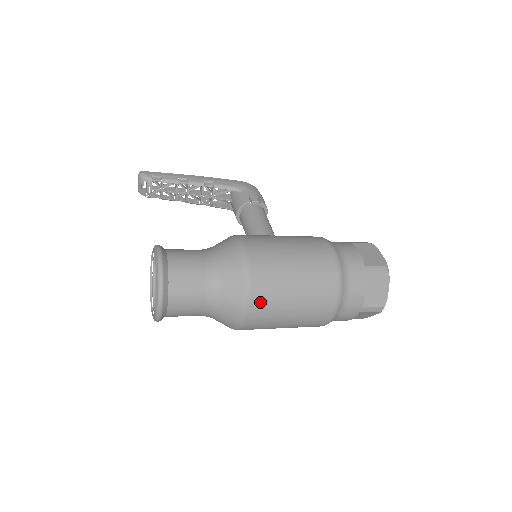
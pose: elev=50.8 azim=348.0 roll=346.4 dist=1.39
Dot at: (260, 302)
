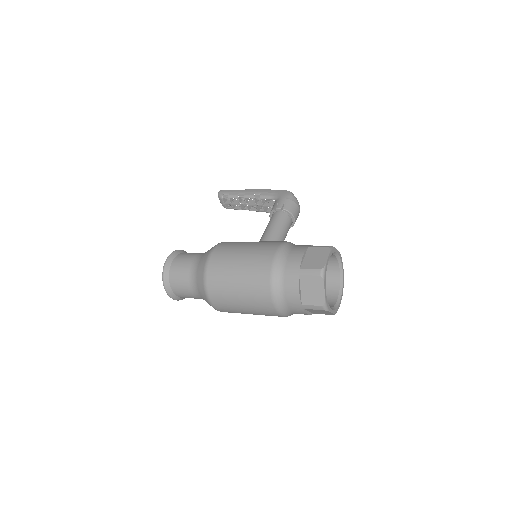
Dot at: (215, 293)
